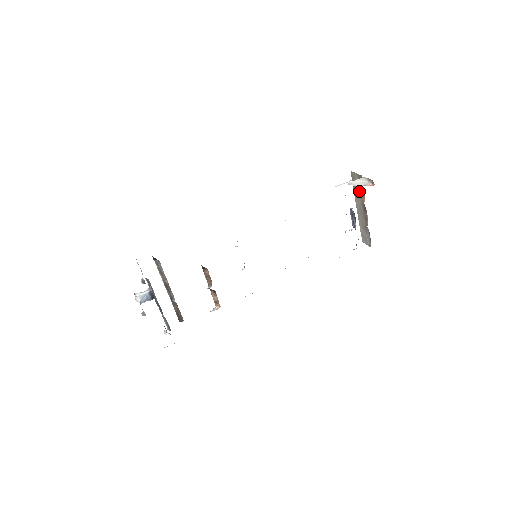
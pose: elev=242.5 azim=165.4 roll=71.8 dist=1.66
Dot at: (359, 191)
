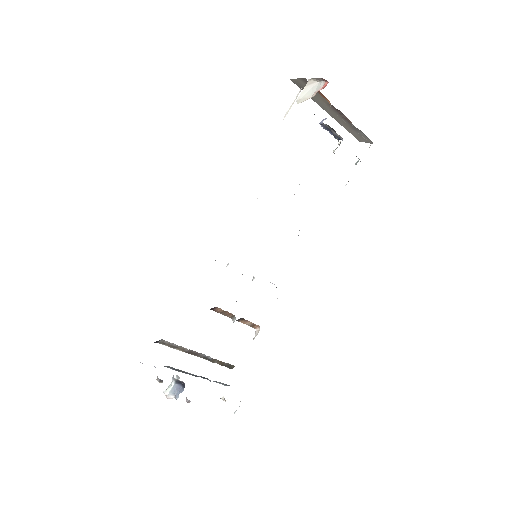
Dot at: (316, 95)
